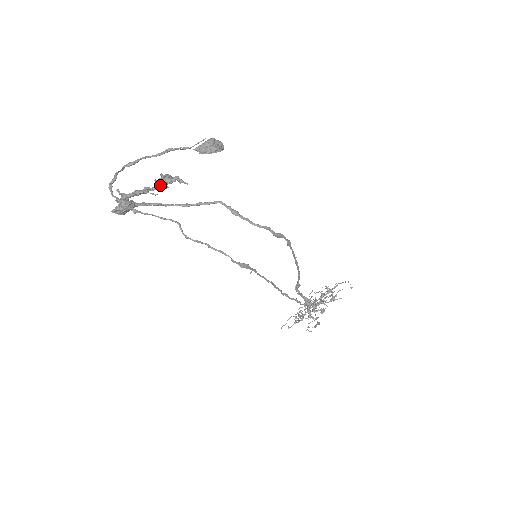
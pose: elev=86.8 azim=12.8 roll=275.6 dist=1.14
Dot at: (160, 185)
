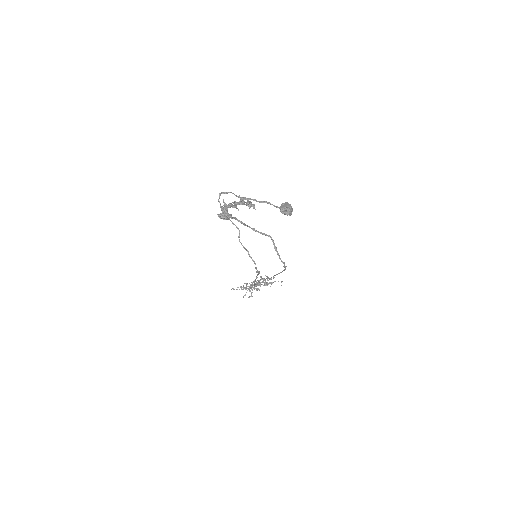
Dot at: (243, 204)
